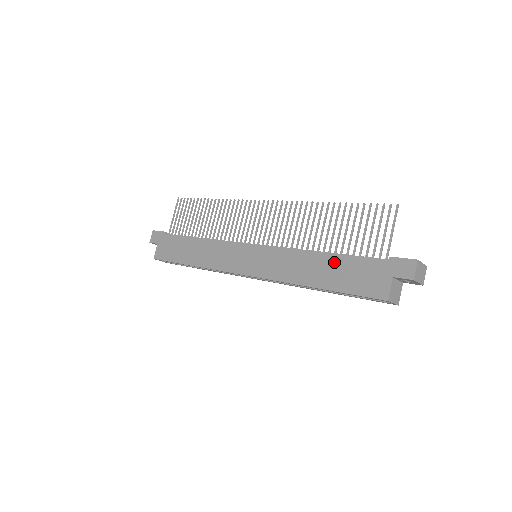
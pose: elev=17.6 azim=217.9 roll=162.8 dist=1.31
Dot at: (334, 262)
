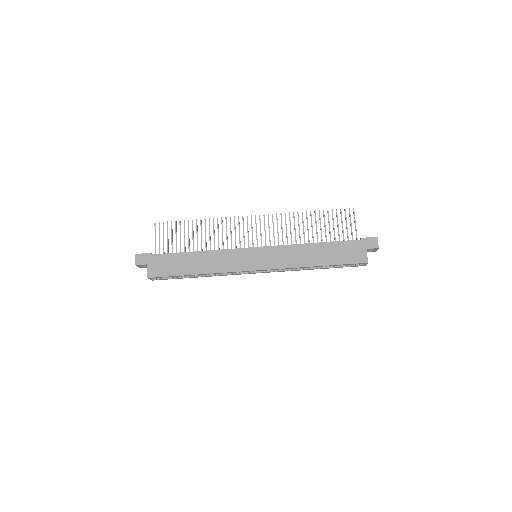
Dot at: (326, 248)
